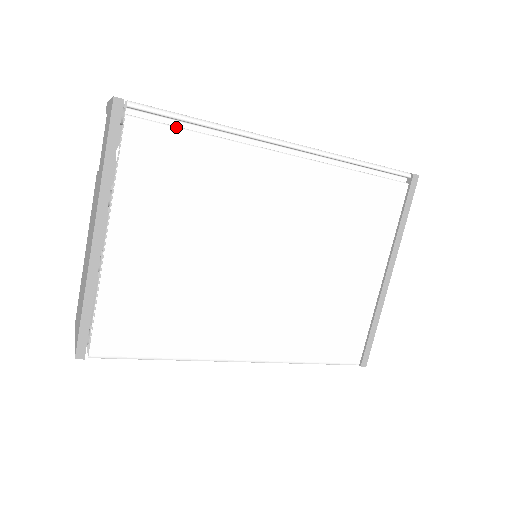
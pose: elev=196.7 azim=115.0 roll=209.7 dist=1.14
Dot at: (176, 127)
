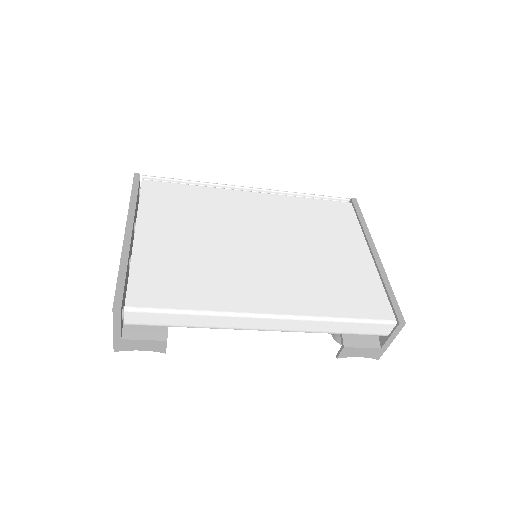
Dot at: (174, 183)
